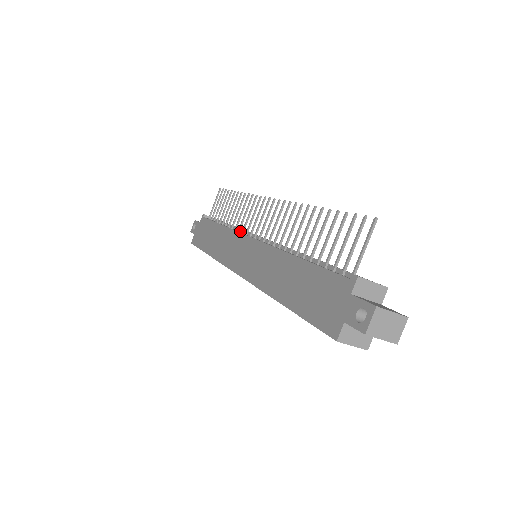
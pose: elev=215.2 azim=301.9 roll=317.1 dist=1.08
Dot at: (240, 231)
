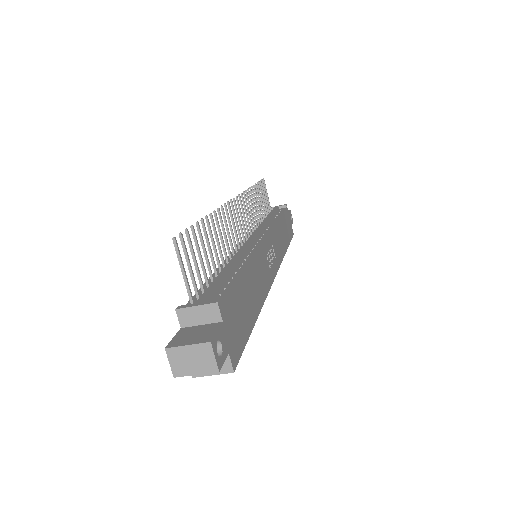
Dot at: occluded
